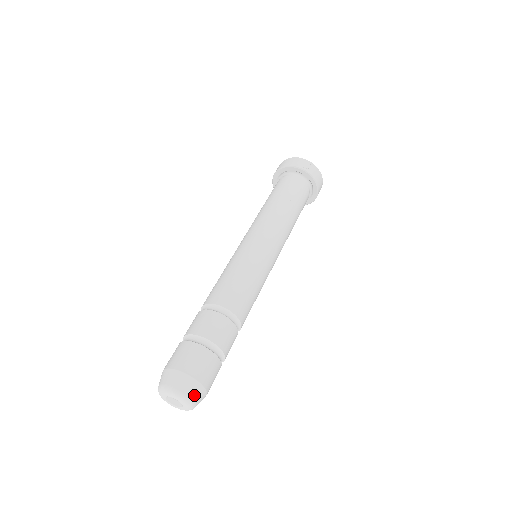
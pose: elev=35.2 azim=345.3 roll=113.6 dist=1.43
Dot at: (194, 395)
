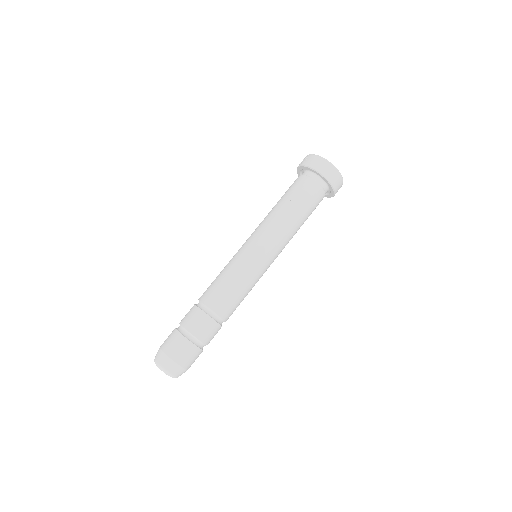
Dot at: (161, 361)
